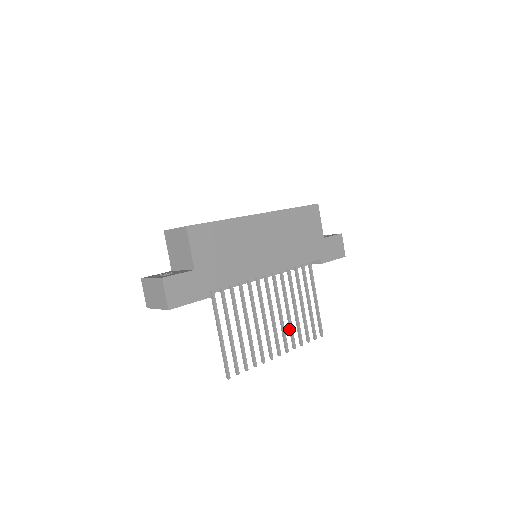
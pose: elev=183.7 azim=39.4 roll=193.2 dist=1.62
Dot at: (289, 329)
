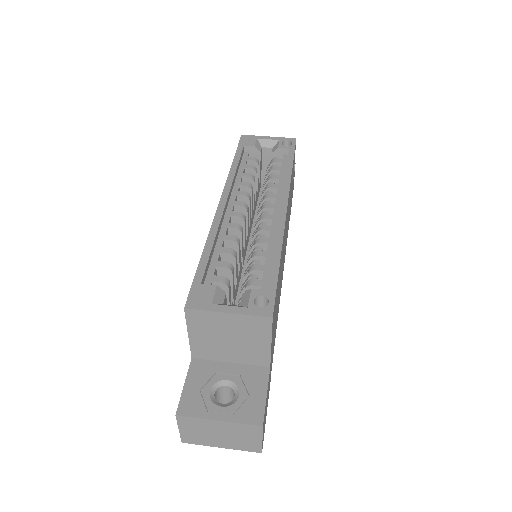
Dot at: occluded
